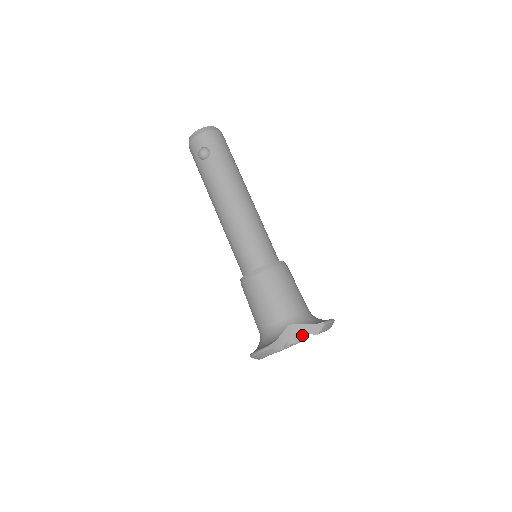
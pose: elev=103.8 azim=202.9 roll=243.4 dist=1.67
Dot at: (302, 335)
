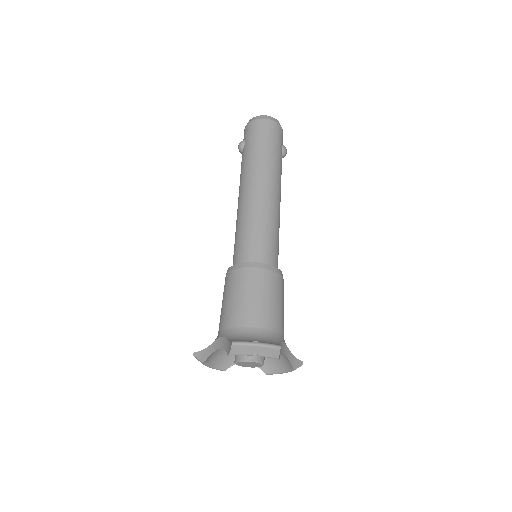
Dot at: occluded
